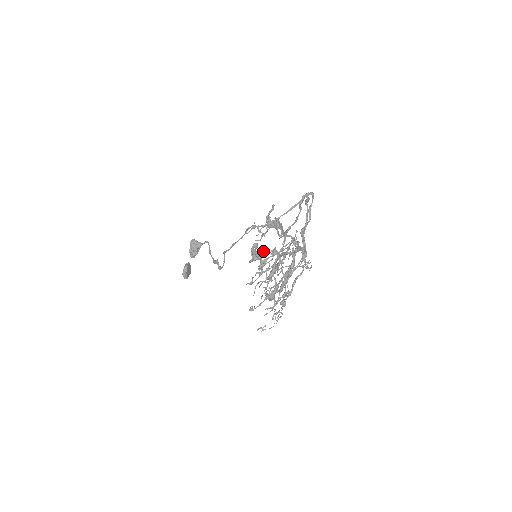
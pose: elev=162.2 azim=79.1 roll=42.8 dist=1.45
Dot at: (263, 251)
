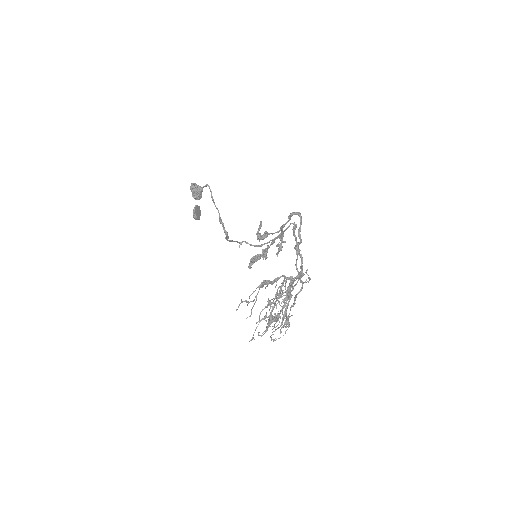
Dot at: (262, 251)
